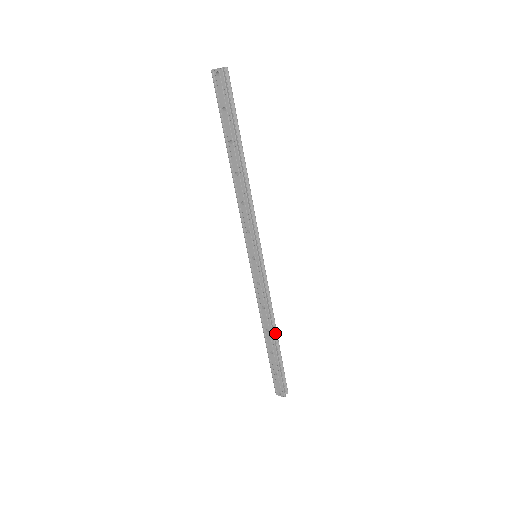
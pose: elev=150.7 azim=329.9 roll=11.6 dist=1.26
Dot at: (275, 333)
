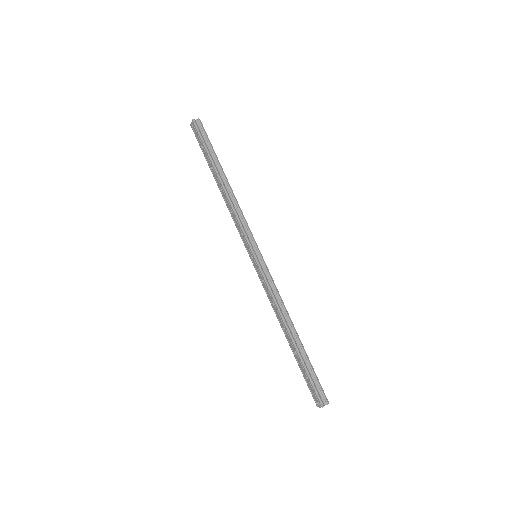
Dot at: (293, 331)
